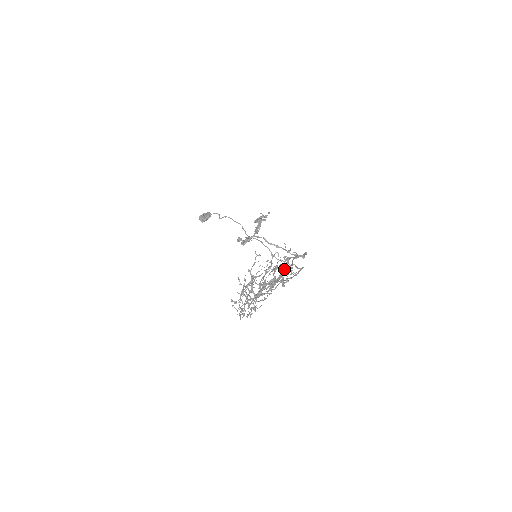
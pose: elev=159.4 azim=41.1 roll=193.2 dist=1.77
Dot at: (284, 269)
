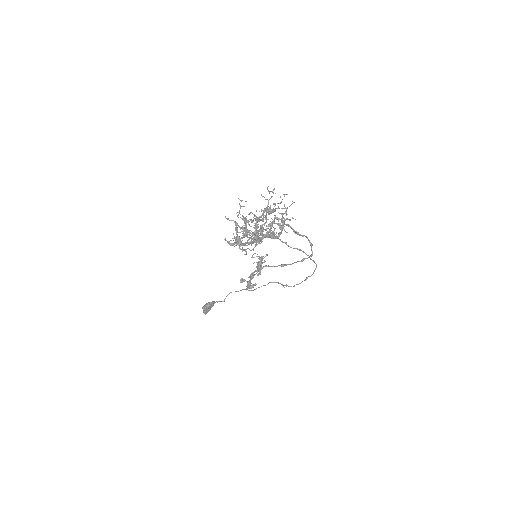
Dot at: occluded
